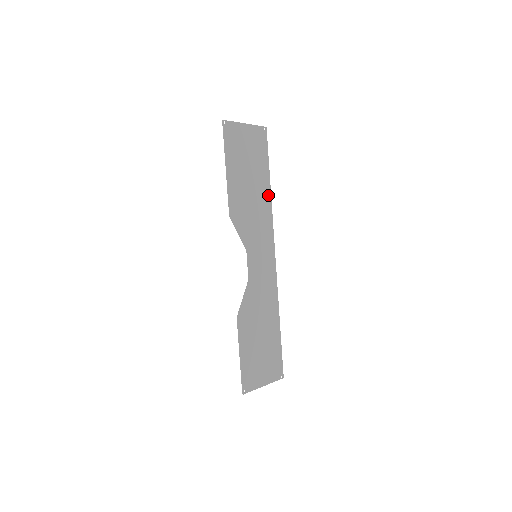
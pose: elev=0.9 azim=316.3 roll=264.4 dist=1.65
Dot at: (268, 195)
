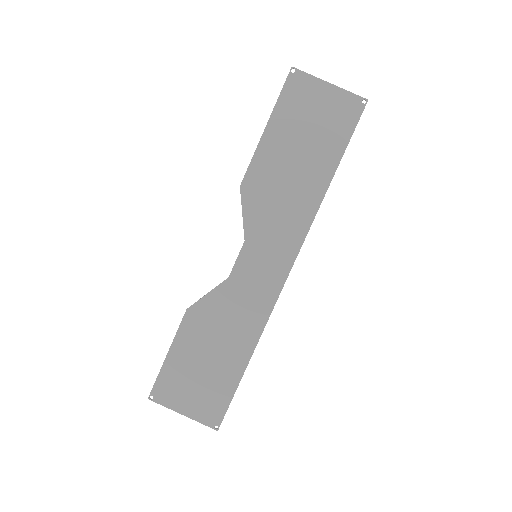
Dot at: (320, 191)
